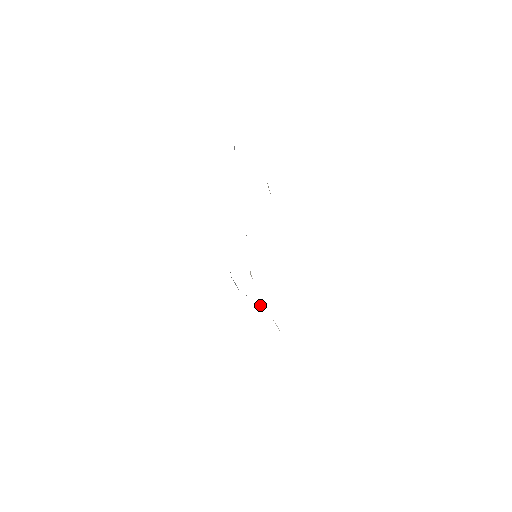
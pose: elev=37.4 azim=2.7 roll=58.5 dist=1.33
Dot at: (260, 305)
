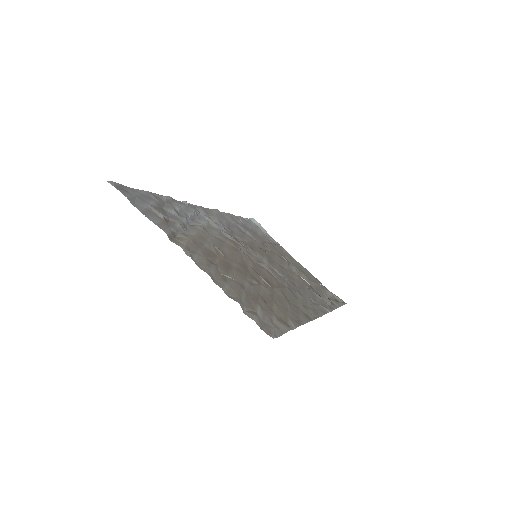
Dot at: (284, 258)
